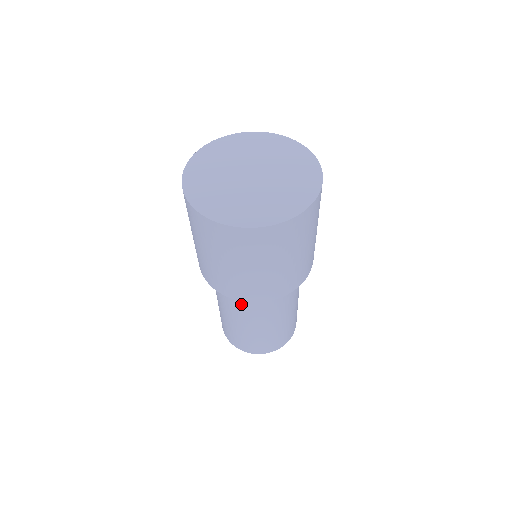
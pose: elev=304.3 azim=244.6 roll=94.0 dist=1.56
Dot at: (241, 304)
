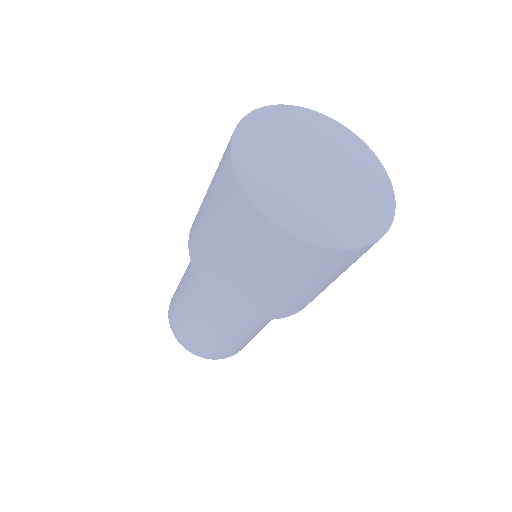
Dot at: (227, 311)
